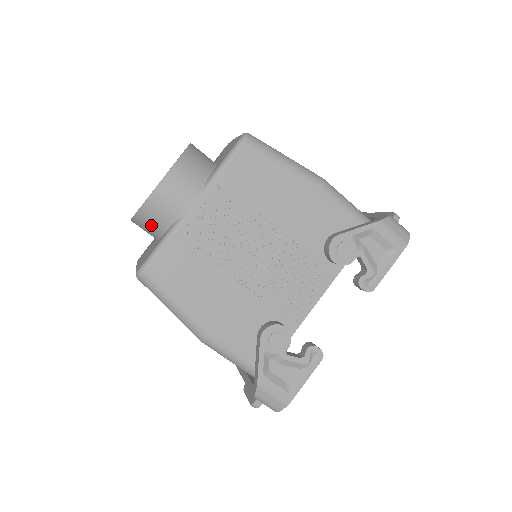
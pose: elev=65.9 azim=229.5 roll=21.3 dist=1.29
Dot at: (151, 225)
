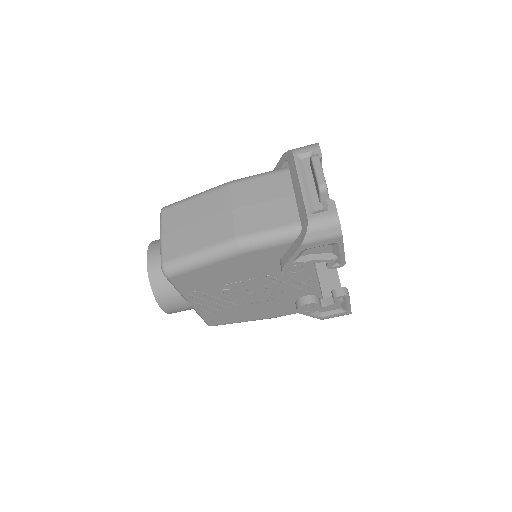
Dot at: occluded
